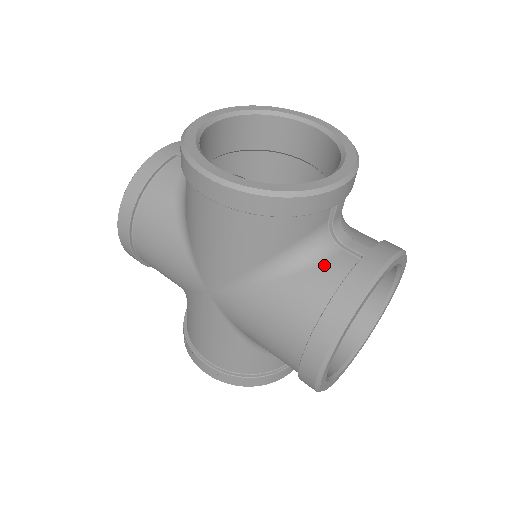
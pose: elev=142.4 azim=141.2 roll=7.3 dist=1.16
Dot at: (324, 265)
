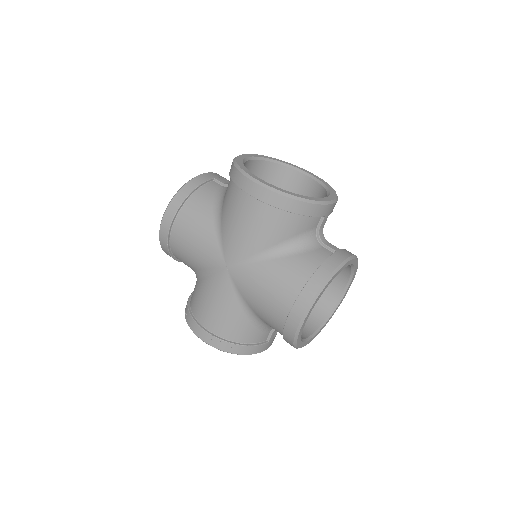
Dot at: (312, 253)
